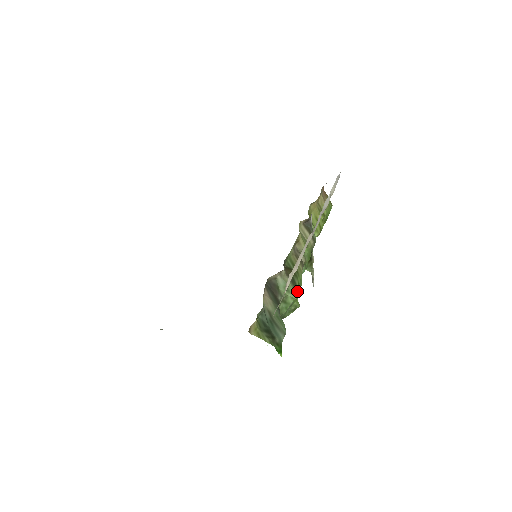
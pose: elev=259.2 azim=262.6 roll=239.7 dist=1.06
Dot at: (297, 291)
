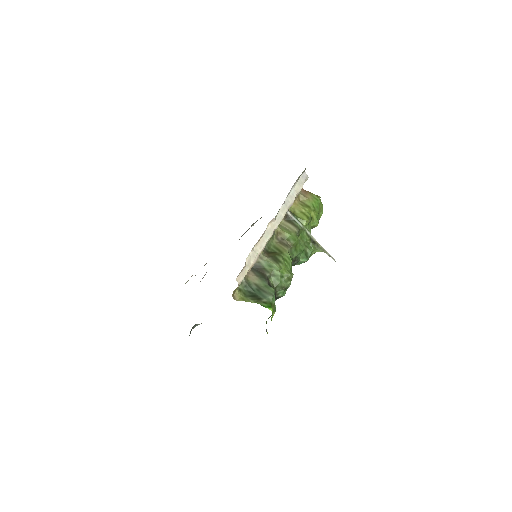
Dot at: (281, 265)
